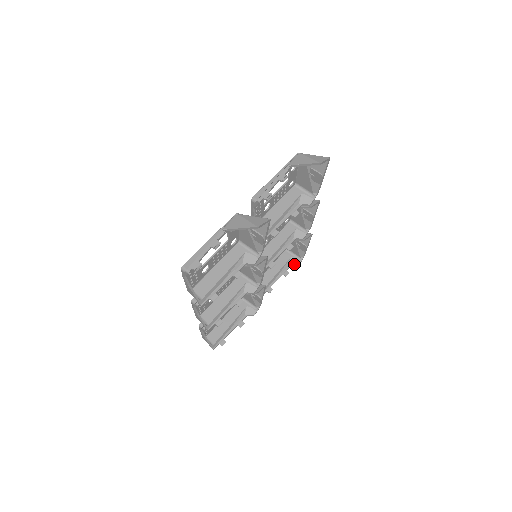
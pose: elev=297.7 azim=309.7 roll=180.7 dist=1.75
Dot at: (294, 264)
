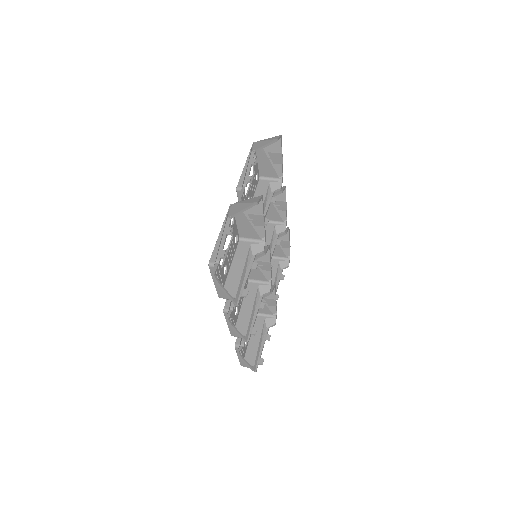
Dot at: (285, 266)
